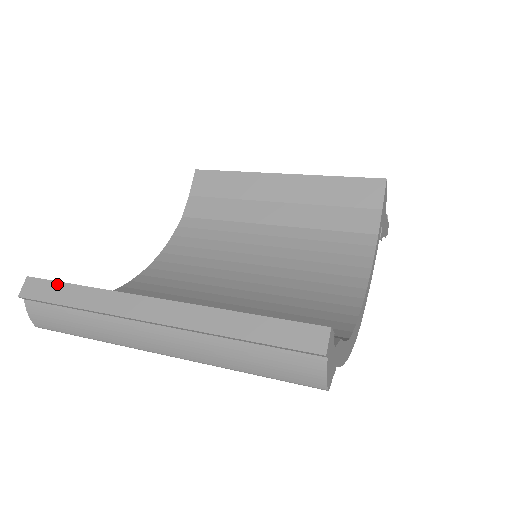
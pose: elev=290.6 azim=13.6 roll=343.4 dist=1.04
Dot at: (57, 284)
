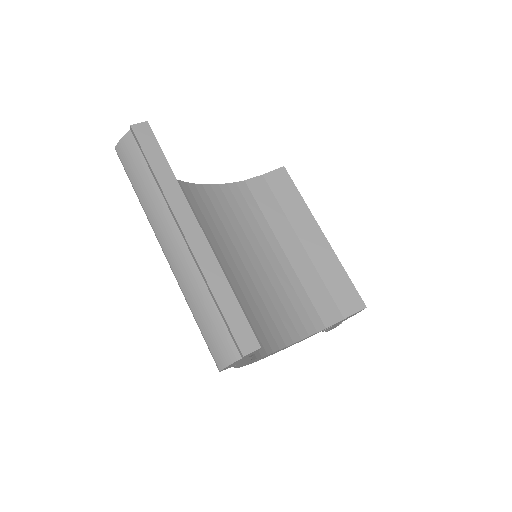
Dot at: (158, 147)
